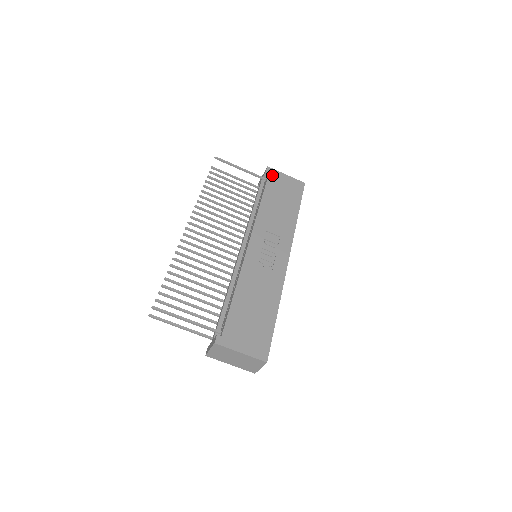
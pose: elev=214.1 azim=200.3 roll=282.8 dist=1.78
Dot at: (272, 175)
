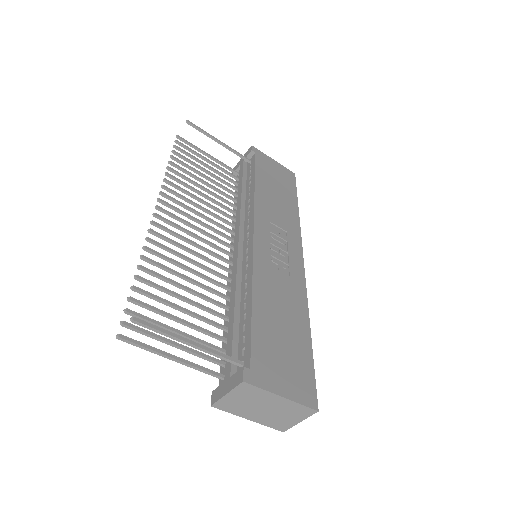
Dot at: (259, 156)
